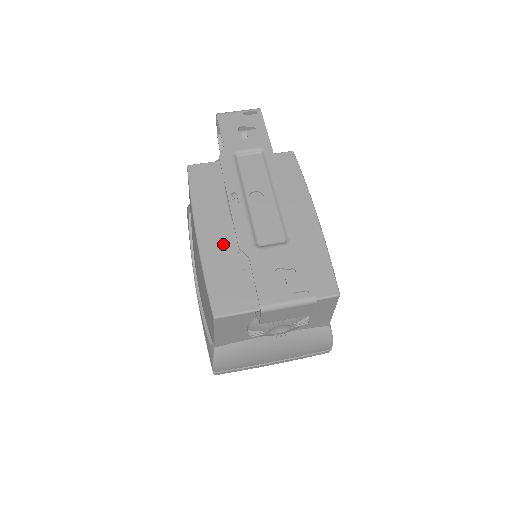
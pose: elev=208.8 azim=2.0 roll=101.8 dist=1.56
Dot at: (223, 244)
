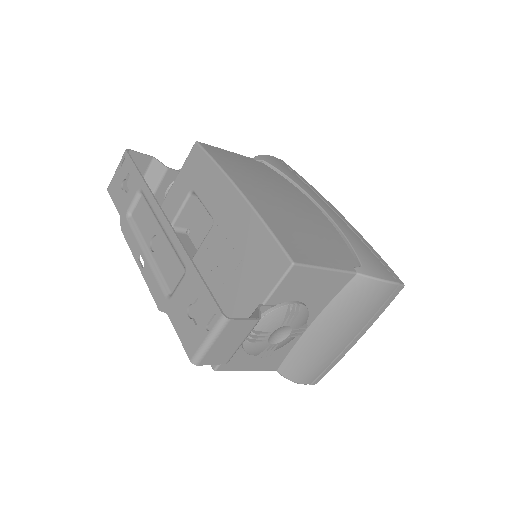
Dot at: occluded
